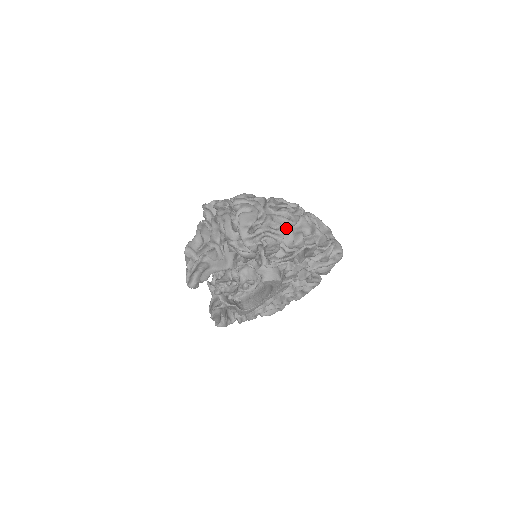
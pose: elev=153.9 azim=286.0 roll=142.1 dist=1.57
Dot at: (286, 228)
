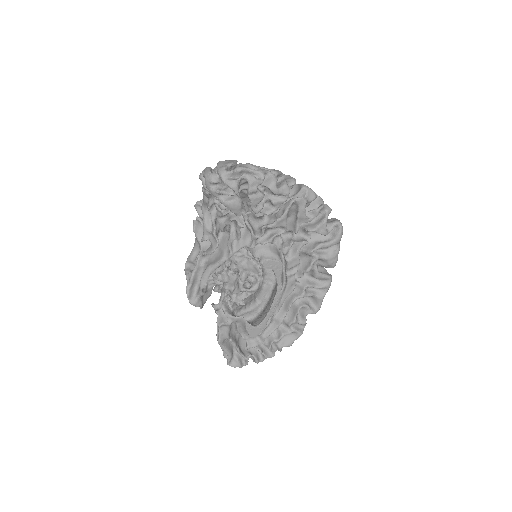
Dot at: (266, 171)
